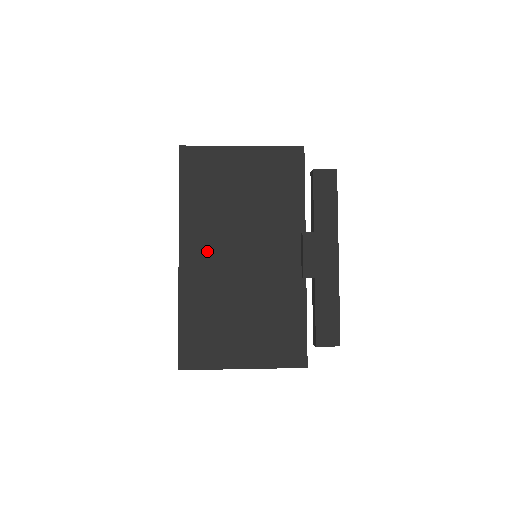
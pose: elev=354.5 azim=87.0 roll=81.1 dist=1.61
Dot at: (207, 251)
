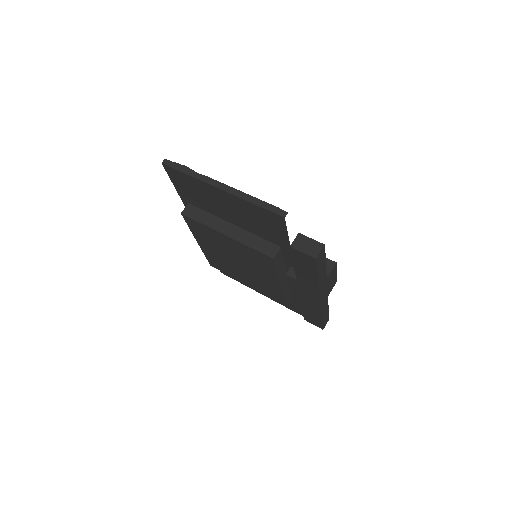
Dot at: (210, 247)
